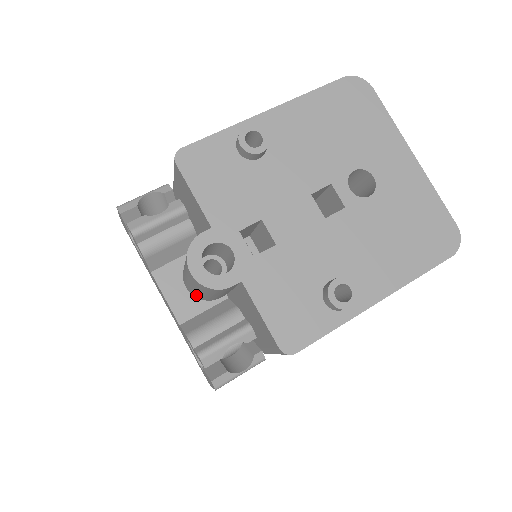
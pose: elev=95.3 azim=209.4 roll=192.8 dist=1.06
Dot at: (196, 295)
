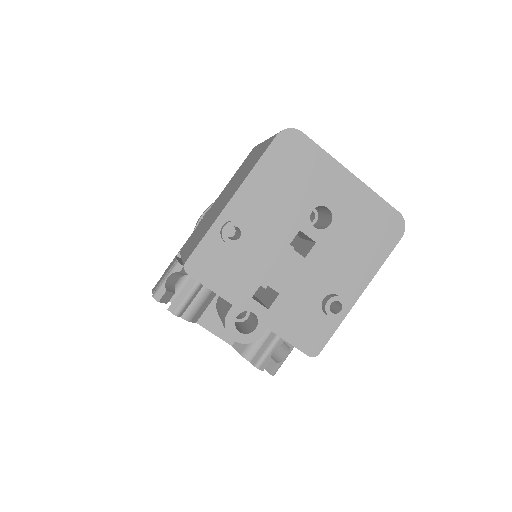
Dot at: occluded
